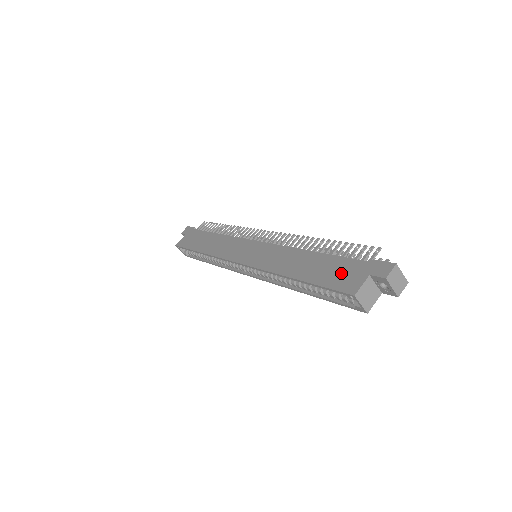
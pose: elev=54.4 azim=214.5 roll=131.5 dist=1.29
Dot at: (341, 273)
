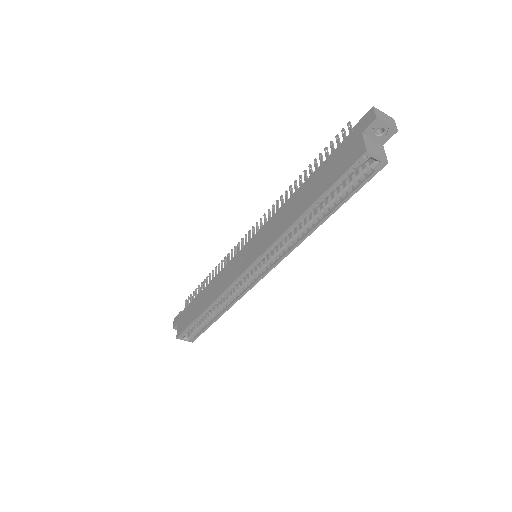
Dot at: (339, 161)
